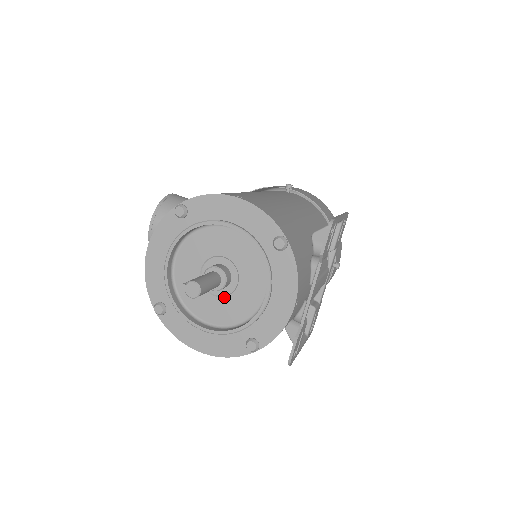
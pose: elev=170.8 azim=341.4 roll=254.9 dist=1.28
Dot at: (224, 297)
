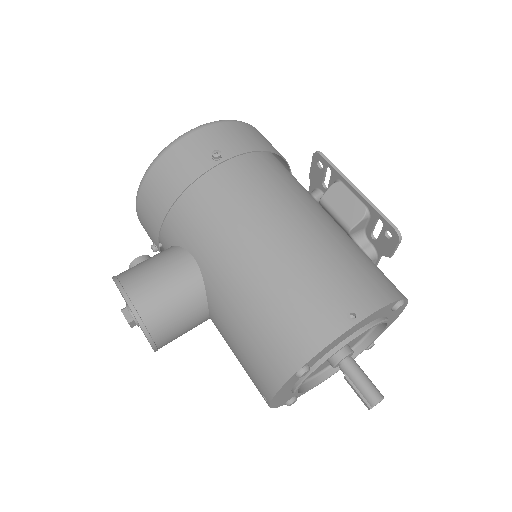
Dot at: occluded
